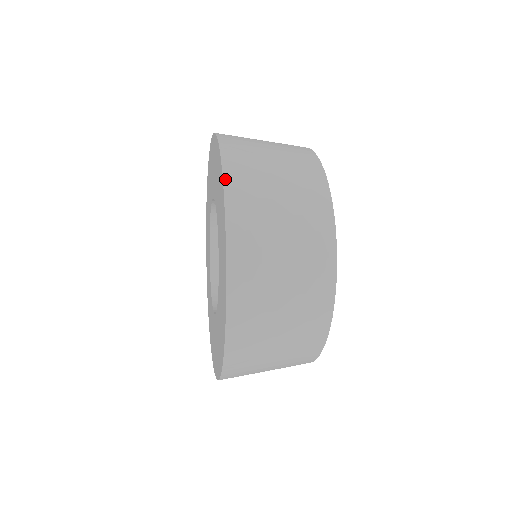
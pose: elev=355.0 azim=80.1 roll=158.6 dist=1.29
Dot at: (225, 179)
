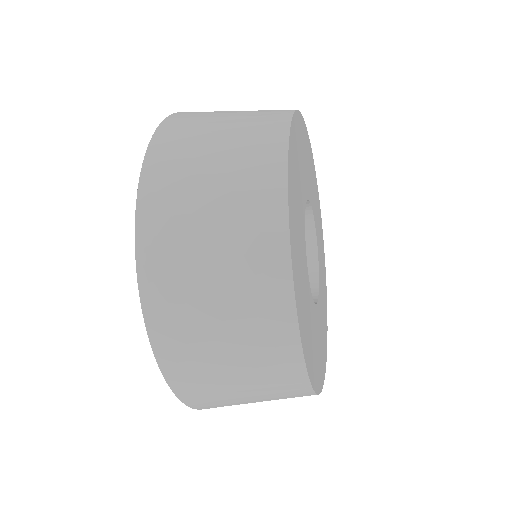
Dot at: occluded
